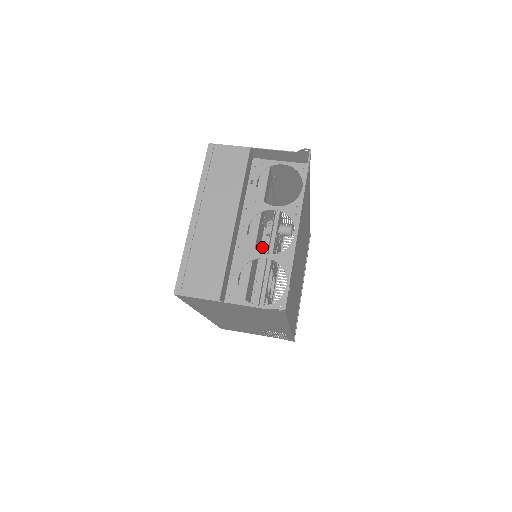
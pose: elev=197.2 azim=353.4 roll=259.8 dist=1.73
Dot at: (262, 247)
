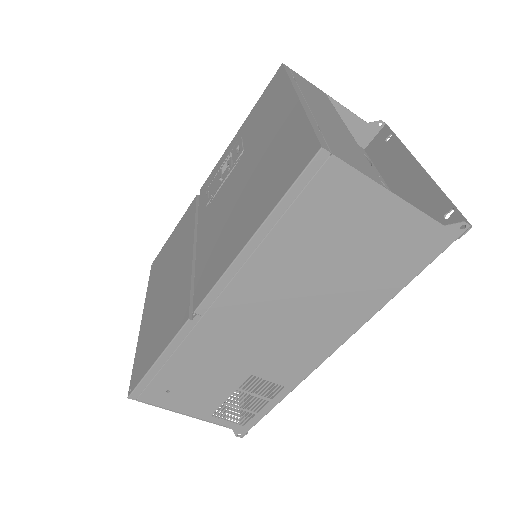
Dot at: occluded
